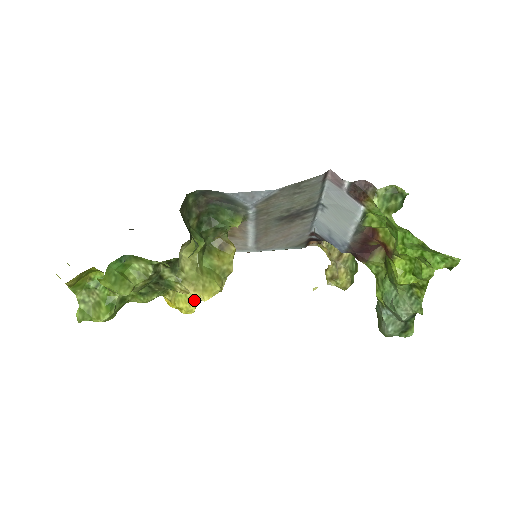
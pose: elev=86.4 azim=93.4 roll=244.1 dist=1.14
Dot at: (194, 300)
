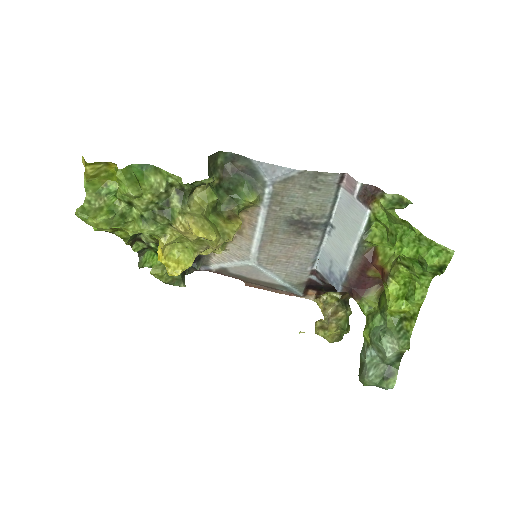
Dot at: (184, 263)
